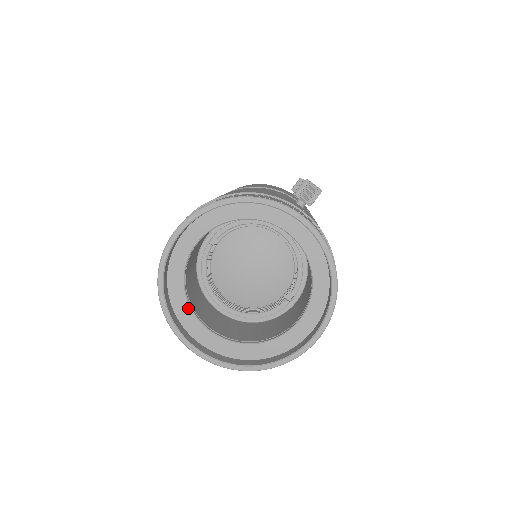
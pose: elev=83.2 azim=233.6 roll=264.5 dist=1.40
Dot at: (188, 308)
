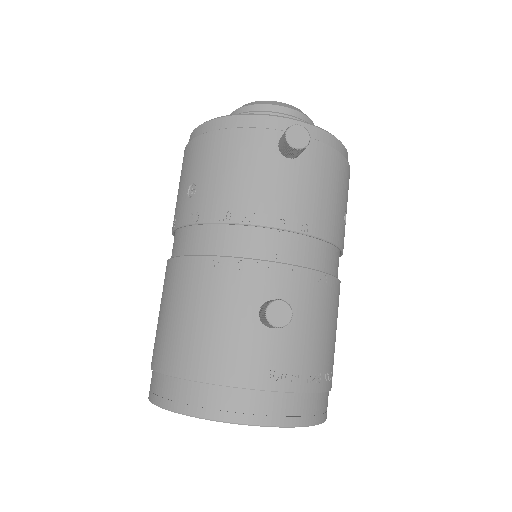
Dot at: occluded
